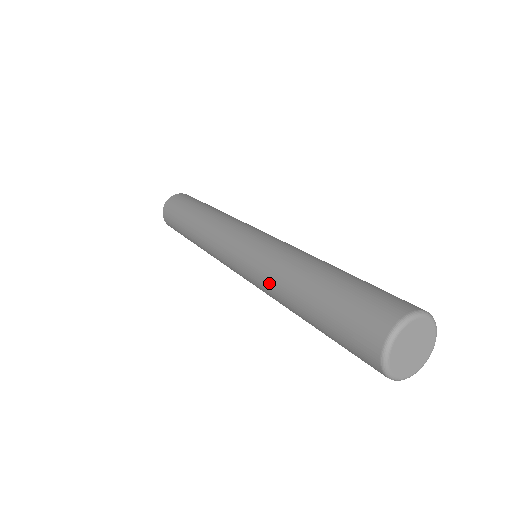
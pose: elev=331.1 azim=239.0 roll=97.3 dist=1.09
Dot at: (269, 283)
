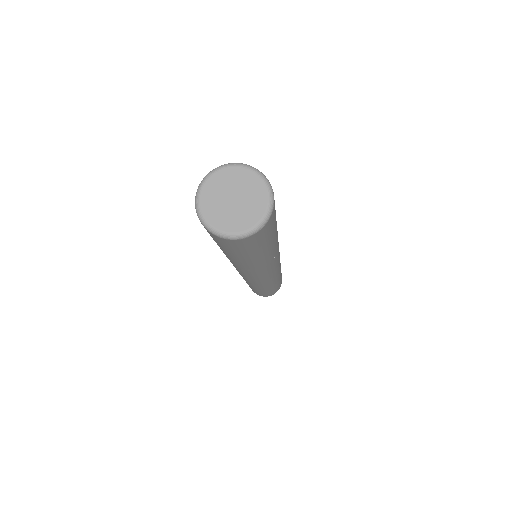
Dot at: occluded
